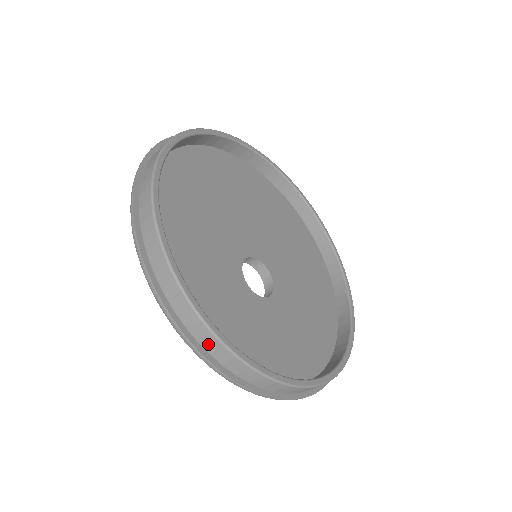
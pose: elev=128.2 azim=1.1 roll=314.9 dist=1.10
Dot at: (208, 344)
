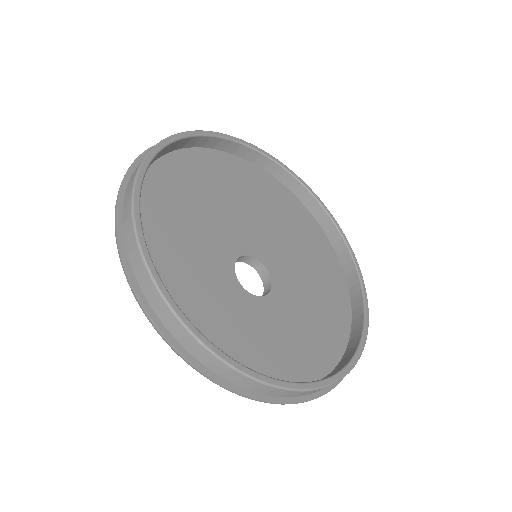
Dot at: (172, 327)
